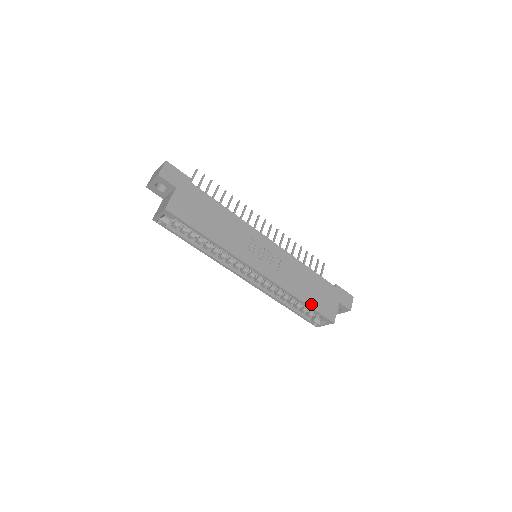
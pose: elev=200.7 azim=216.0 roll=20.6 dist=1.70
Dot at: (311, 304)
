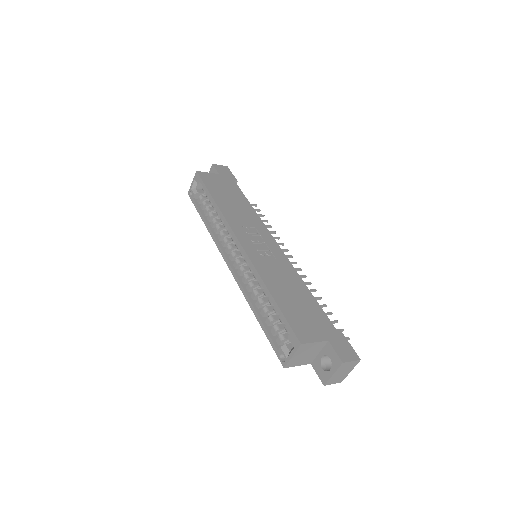
Dot at: (281, 305)
